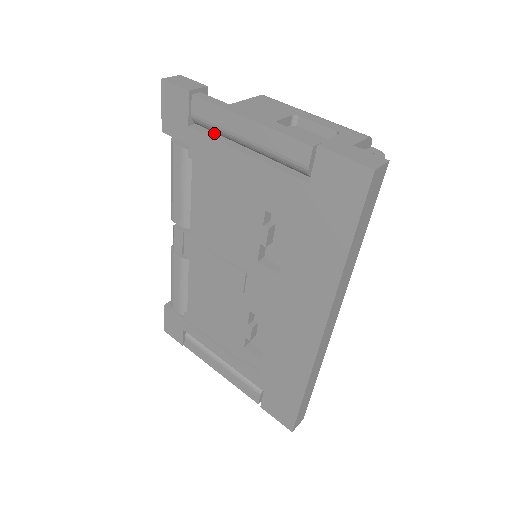
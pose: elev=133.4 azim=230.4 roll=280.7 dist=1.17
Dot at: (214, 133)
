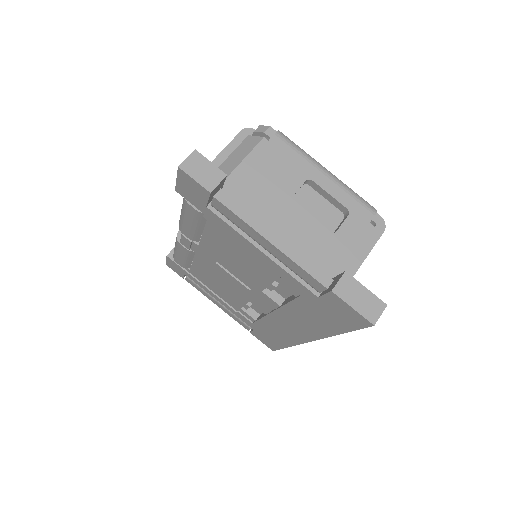
Dot at: occluded
